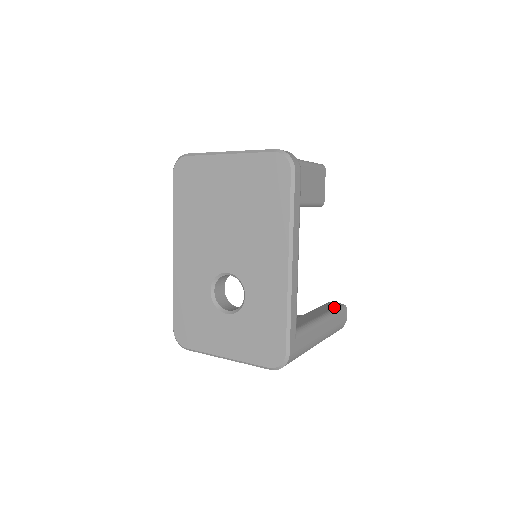
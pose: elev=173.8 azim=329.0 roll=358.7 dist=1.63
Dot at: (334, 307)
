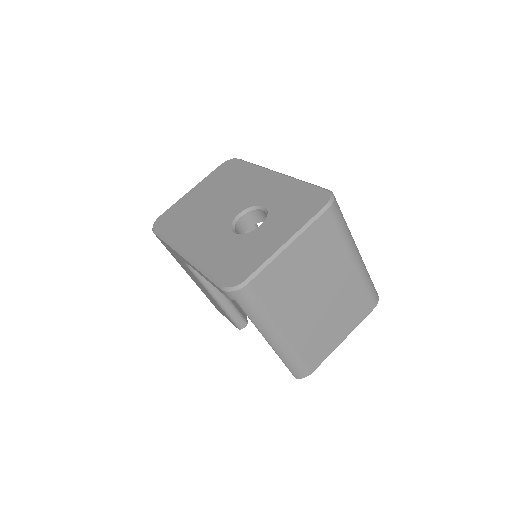
Dot at: occluded
